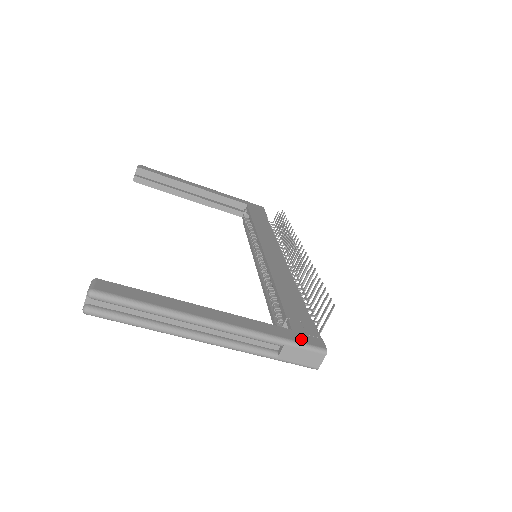
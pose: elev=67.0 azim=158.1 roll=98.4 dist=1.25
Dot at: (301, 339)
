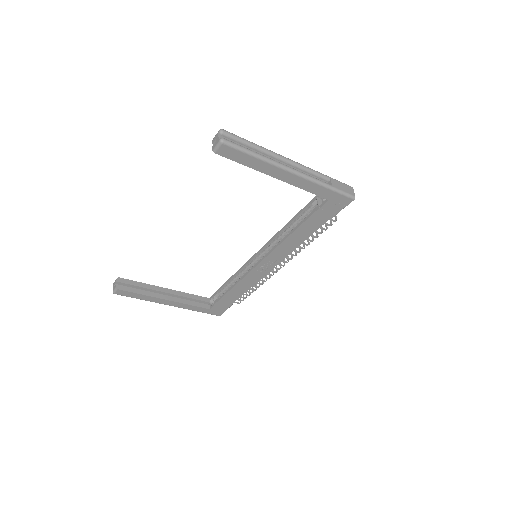
Dot at: occluded
